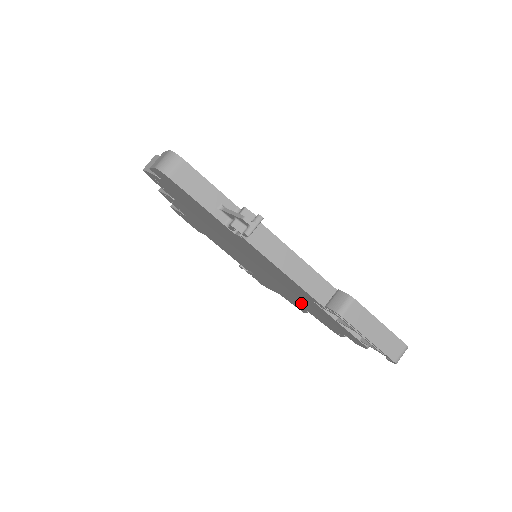
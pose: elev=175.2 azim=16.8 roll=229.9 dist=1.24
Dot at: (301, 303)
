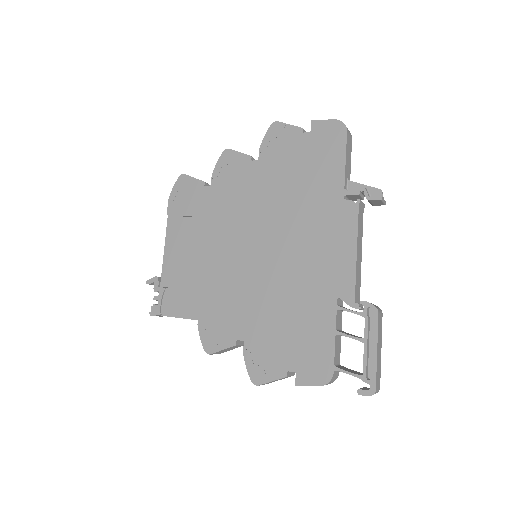
Dot at: (264, 320)
